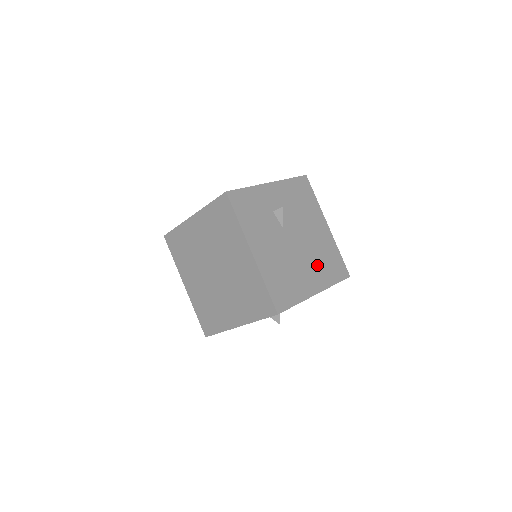
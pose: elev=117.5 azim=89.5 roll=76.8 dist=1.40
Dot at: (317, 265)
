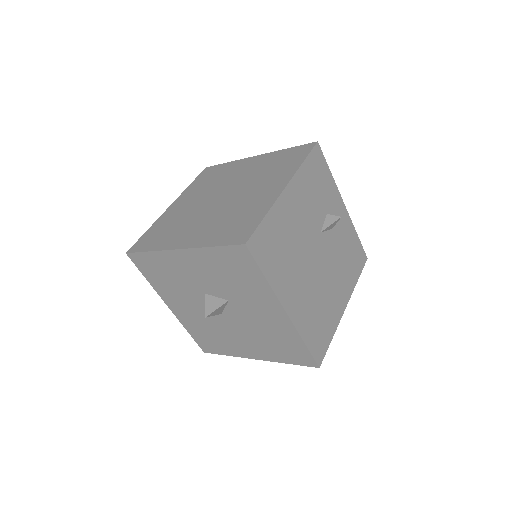
Dot at: (310, 301)
